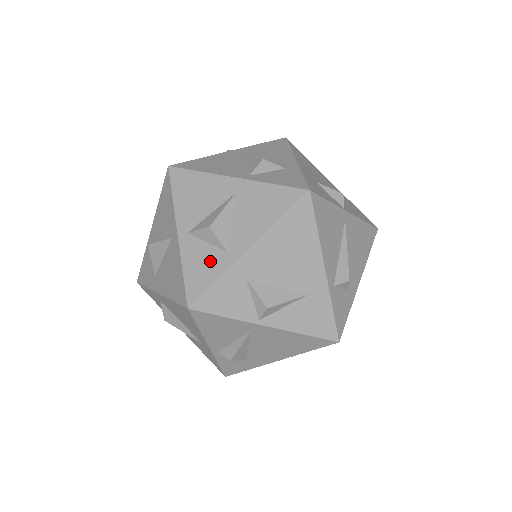
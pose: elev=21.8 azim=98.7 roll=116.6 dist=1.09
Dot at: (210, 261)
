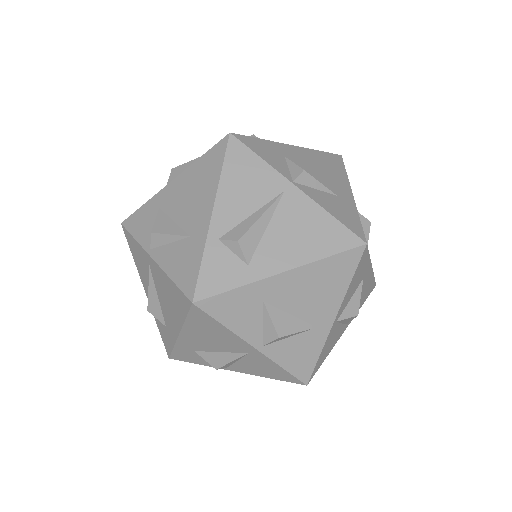
Dot at: occluded
